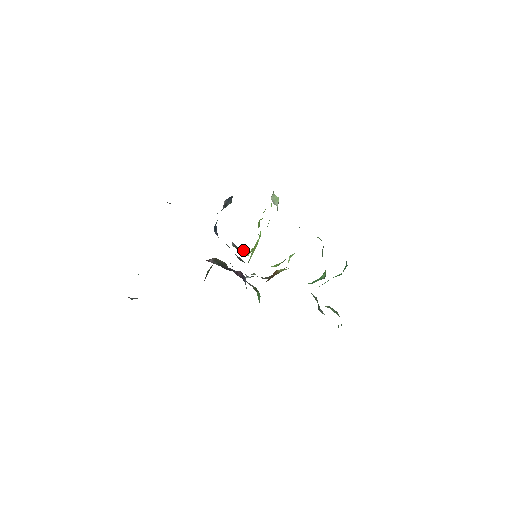
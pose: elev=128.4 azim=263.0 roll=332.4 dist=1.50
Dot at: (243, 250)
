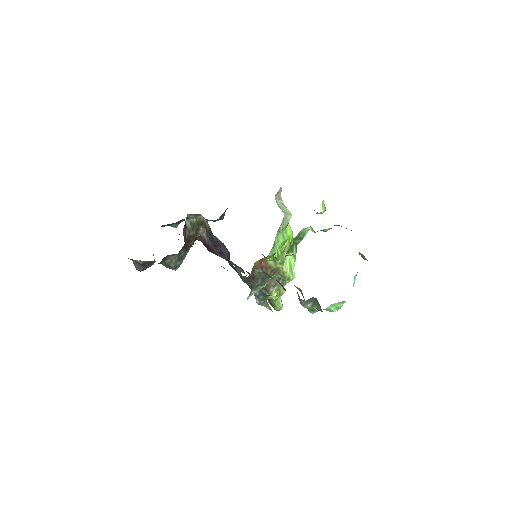
Dot at: (276, 304)
